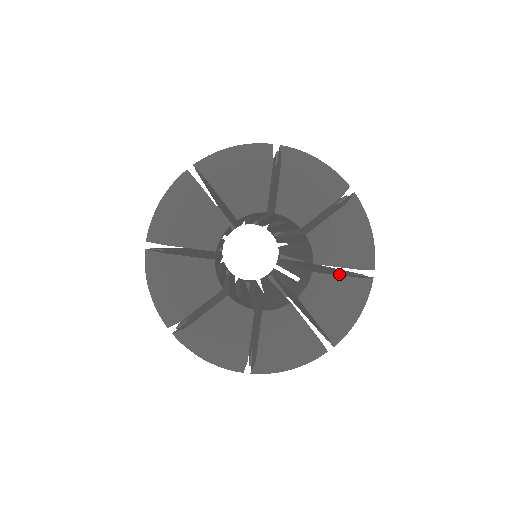
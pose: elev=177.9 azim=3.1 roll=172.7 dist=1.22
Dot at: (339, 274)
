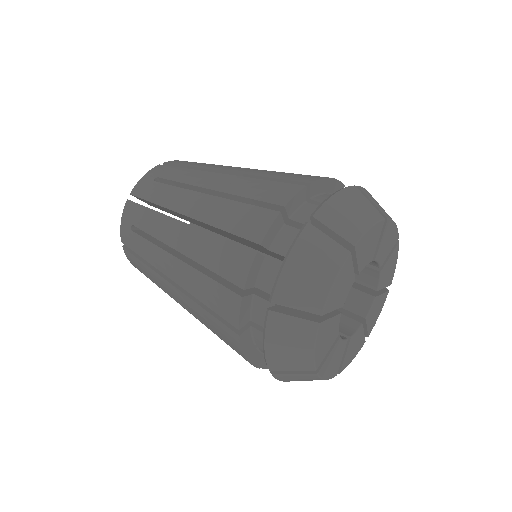
Dot at: occluded
